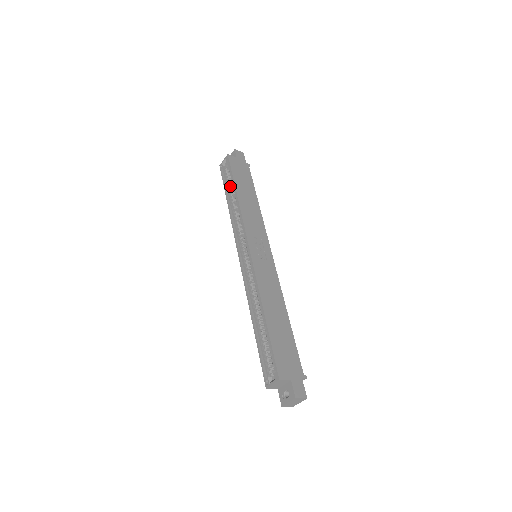
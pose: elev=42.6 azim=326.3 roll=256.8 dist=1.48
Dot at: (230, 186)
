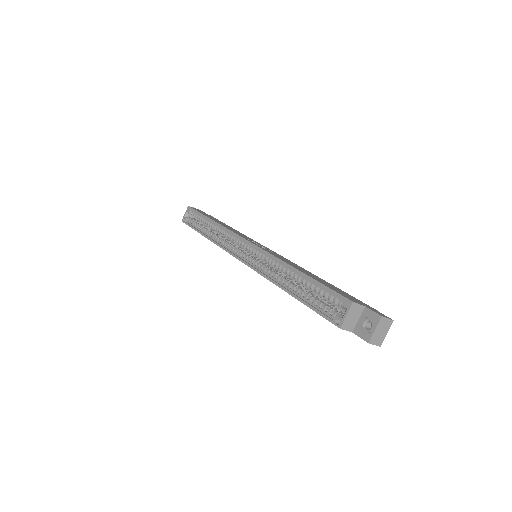
Dot at: (200, 225)
